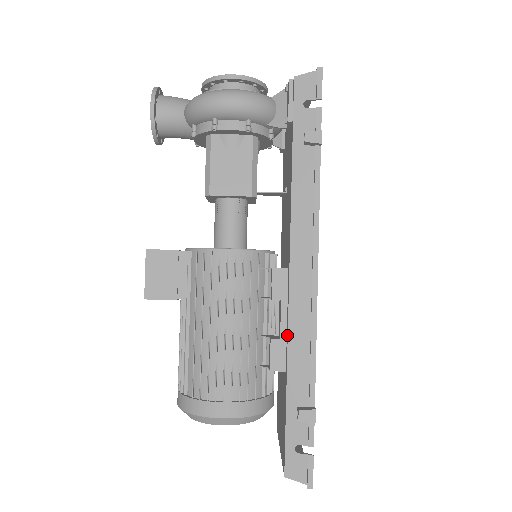
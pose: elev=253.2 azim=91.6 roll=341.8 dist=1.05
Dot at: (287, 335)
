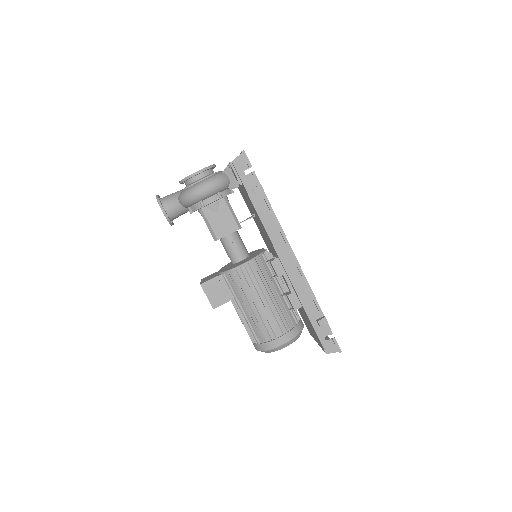
Dot at: (294, 290)
